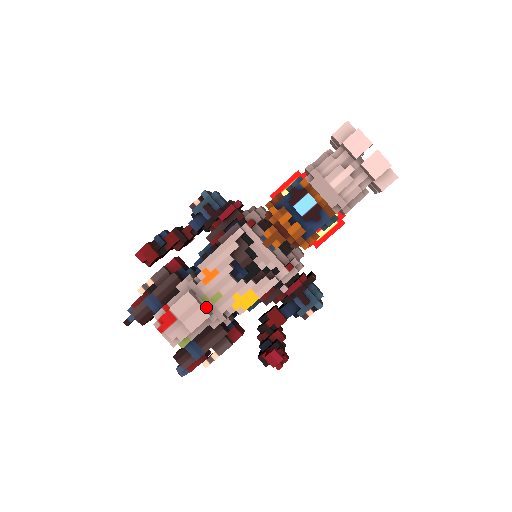
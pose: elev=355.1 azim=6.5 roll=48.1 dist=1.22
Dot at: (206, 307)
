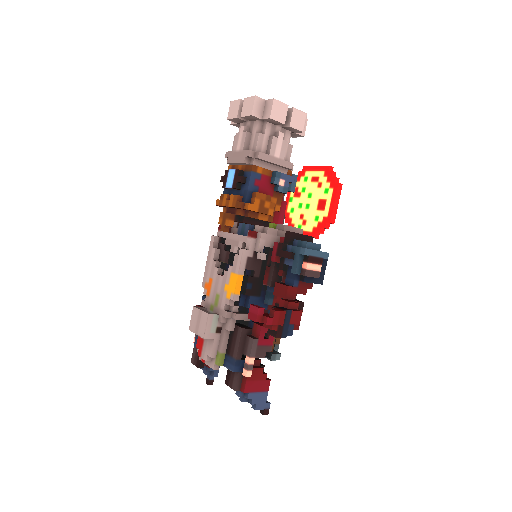
Dot at: (214, 313)
